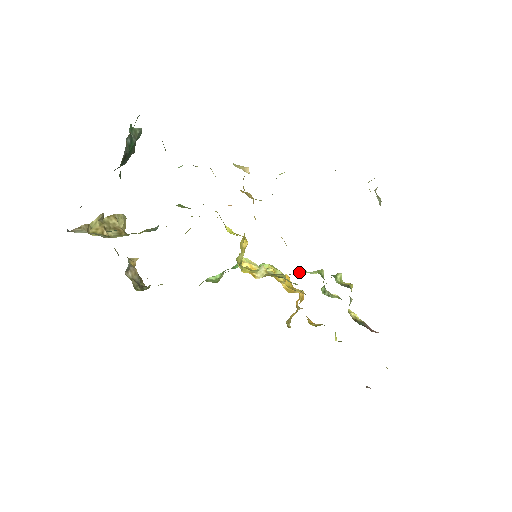
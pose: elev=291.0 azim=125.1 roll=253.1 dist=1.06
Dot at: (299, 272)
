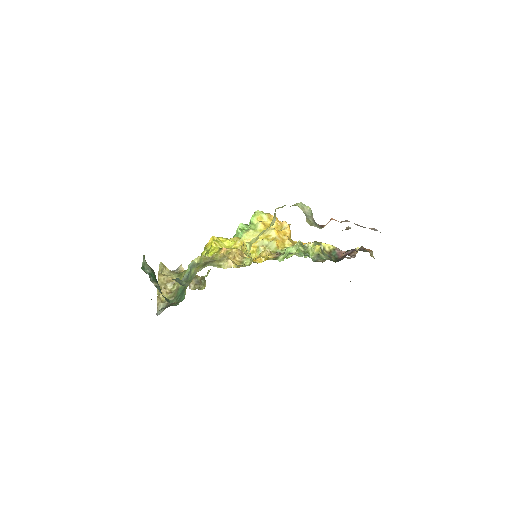
Dot at: (285, 251)
